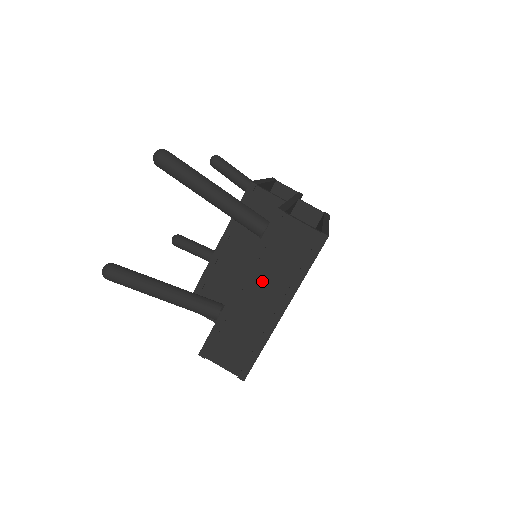
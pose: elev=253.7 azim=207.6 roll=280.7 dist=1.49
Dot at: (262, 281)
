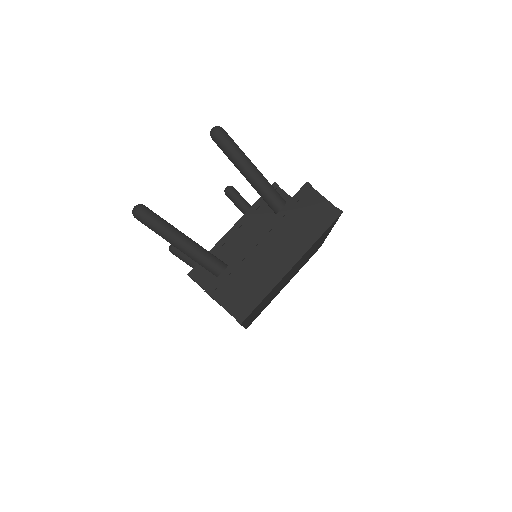
Dot at: (280, 237)
